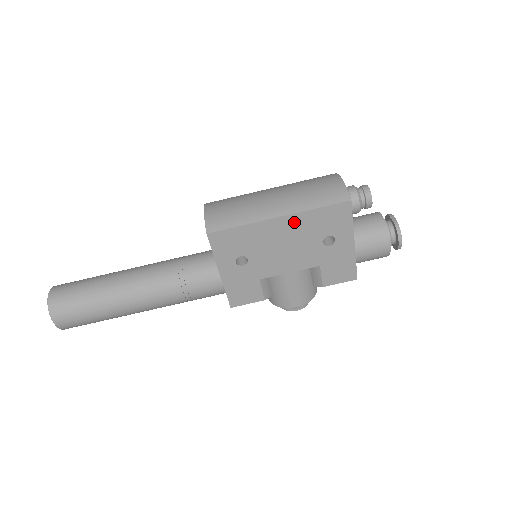
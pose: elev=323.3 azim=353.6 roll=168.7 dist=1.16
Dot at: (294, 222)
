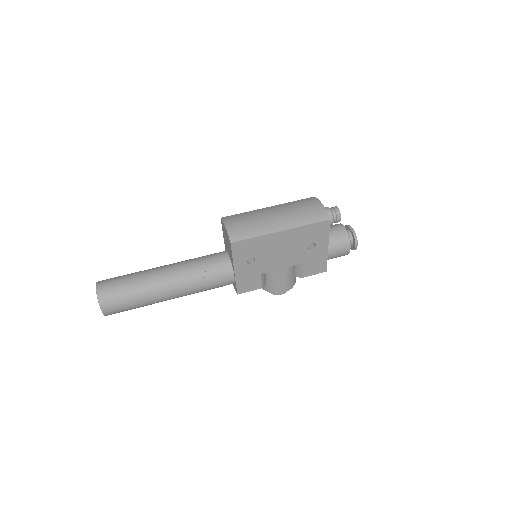
Dot at: (291, 234)
